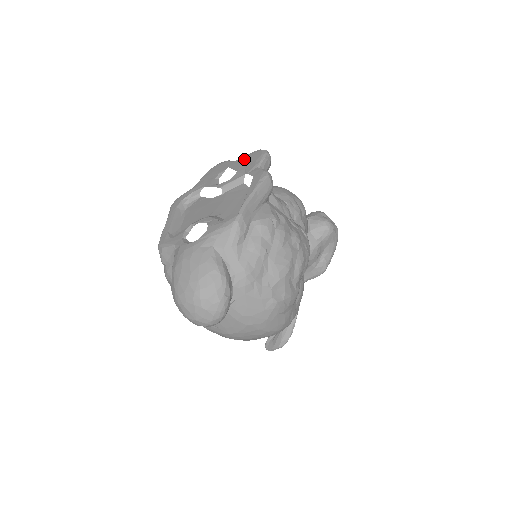
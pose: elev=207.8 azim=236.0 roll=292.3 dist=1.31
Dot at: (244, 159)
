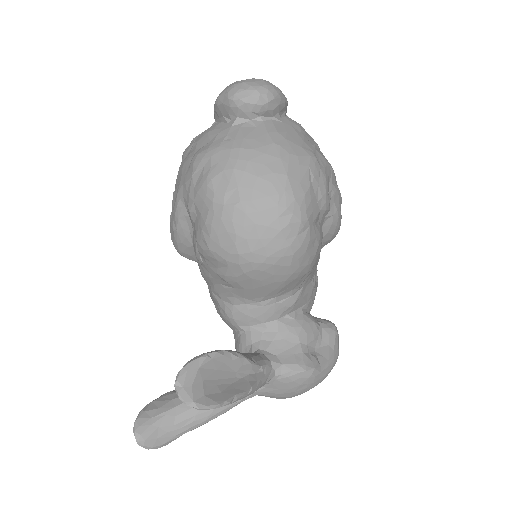
Dot at: occluded
